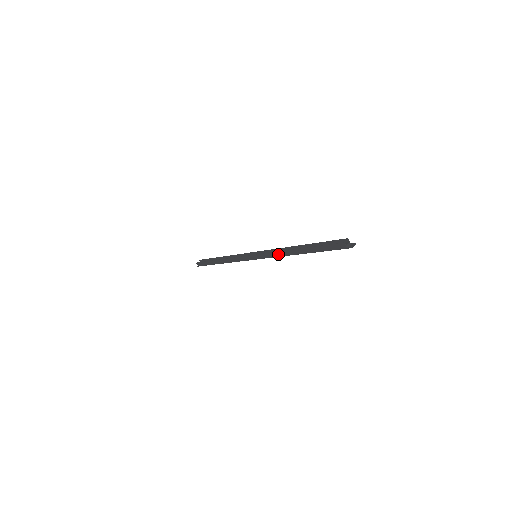
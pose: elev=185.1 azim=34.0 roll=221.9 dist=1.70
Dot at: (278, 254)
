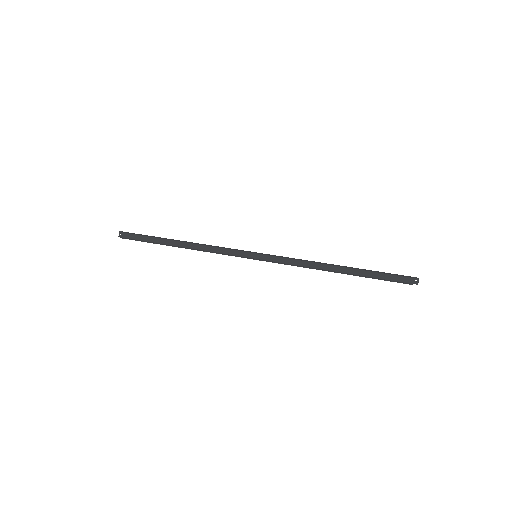
Dot at: (303, 267)
